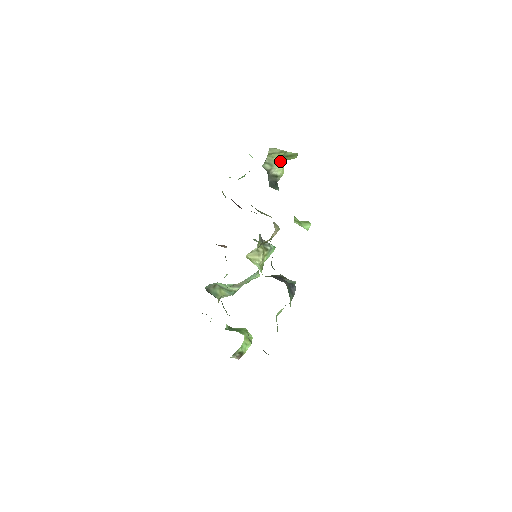
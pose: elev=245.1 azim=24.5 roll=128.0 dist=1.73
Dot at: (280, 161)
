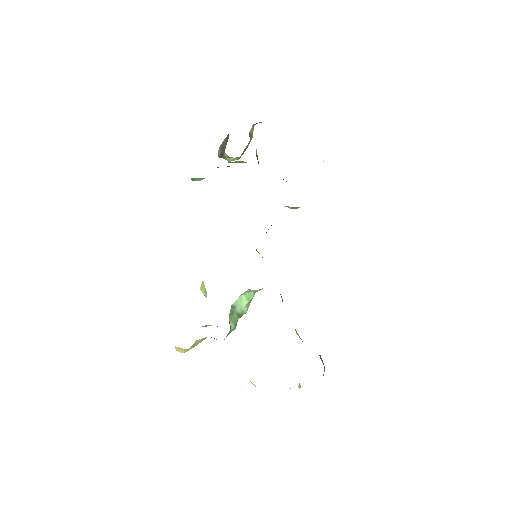
Dot at: occluded
